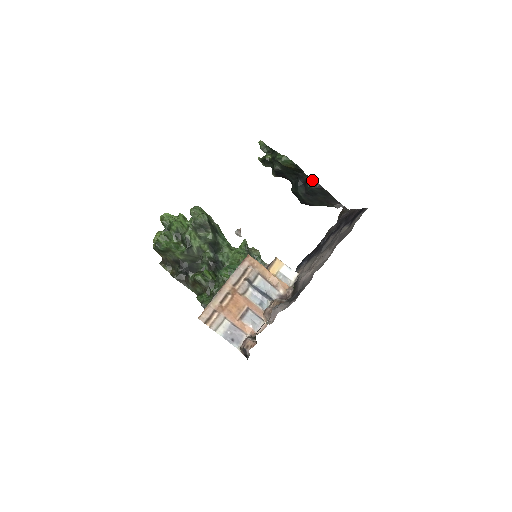
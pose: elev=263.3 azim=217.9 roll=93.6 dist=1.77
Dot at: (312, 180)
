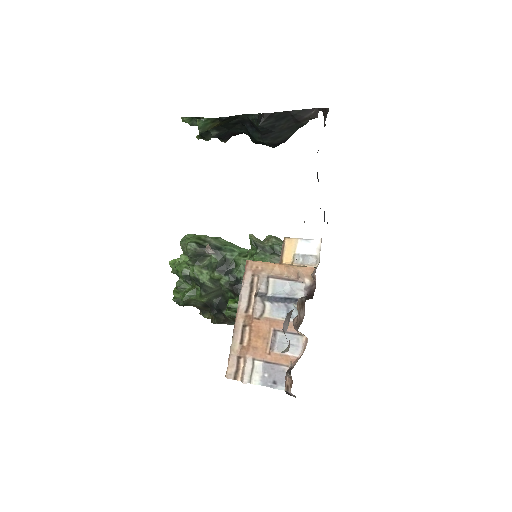
Dot at: (253, 115)
